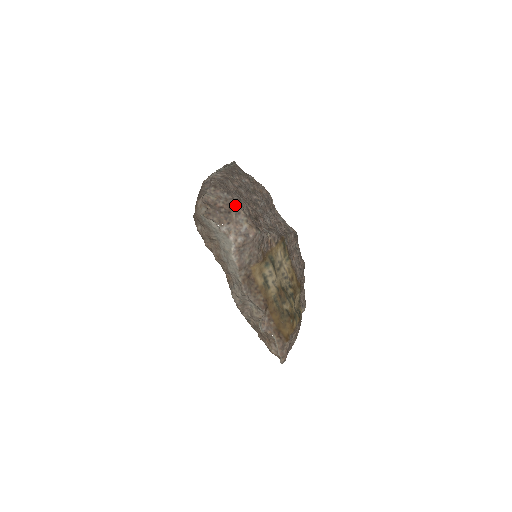
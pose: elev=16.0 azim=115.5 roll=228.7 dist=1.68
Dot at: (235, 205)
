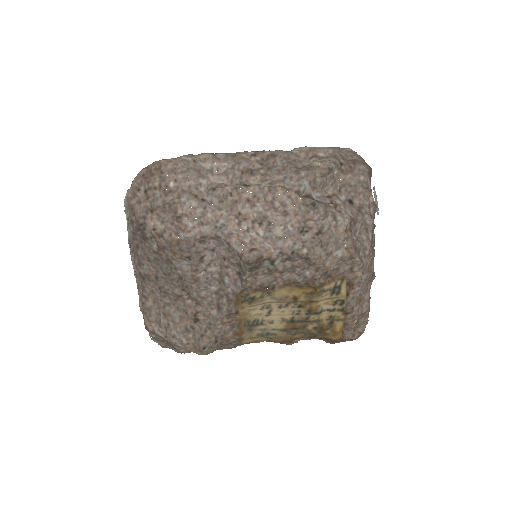
Dot at: (169, 343)
